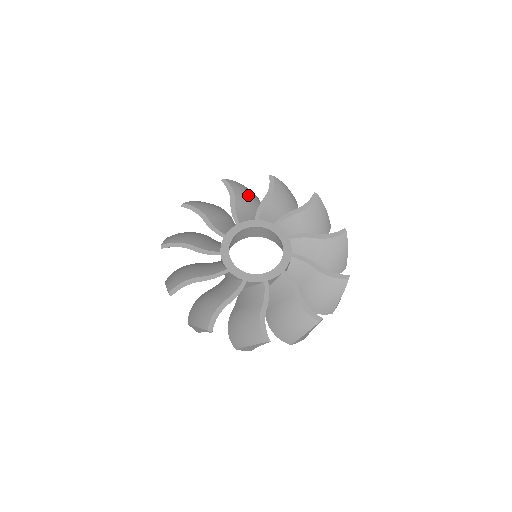
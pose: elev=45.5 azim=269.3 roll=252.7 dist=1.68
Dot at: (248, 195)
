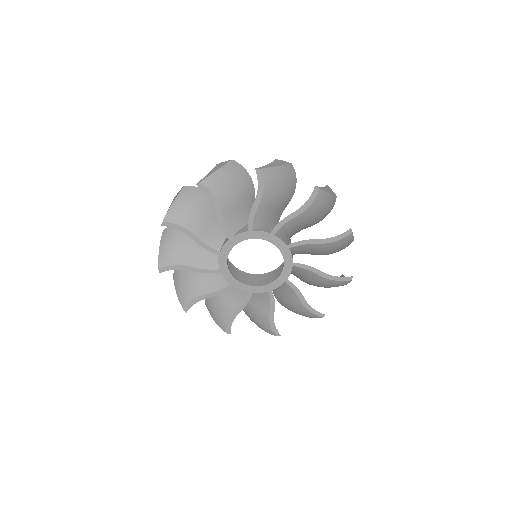
Dot at: (233, 188)
